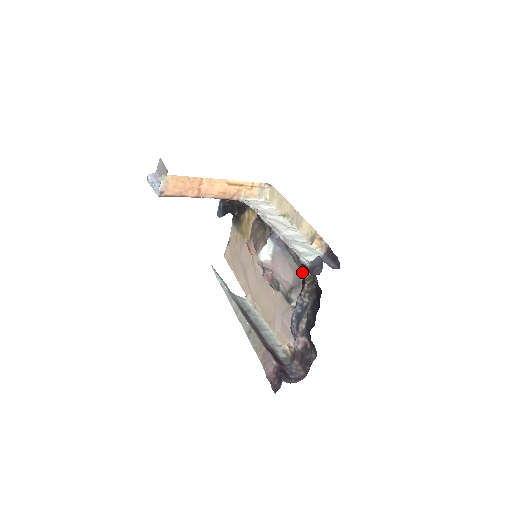
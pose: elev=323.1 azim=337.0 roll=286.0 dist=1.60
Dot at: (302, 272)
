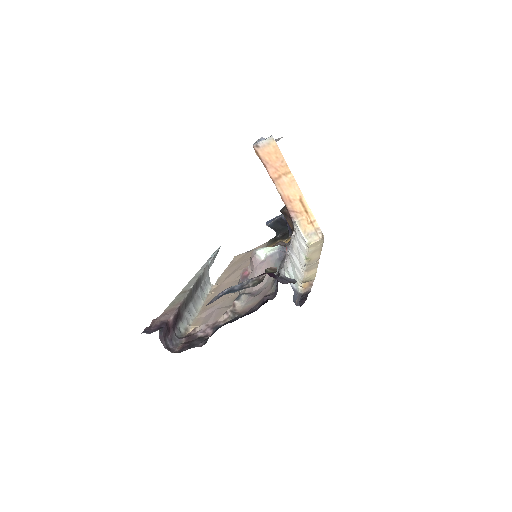
Dot at: (271, 286)
